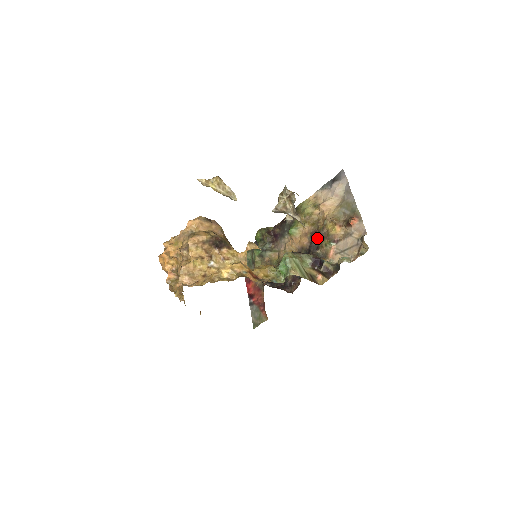
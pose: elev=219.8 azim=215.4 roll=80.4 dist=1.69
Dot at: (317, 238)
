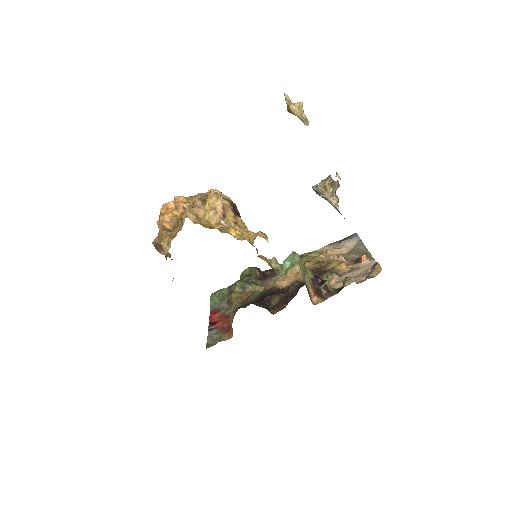
Dot at: (318, 272)
